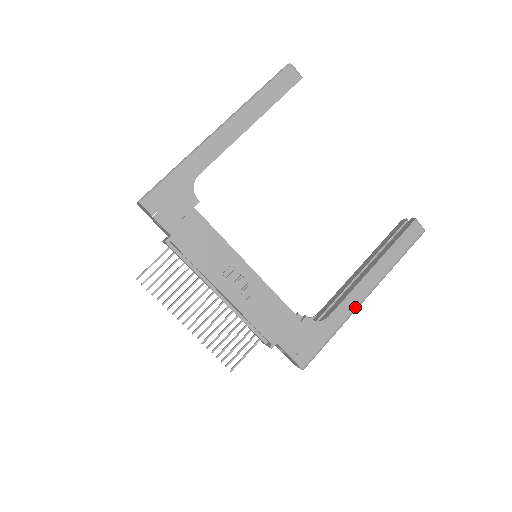
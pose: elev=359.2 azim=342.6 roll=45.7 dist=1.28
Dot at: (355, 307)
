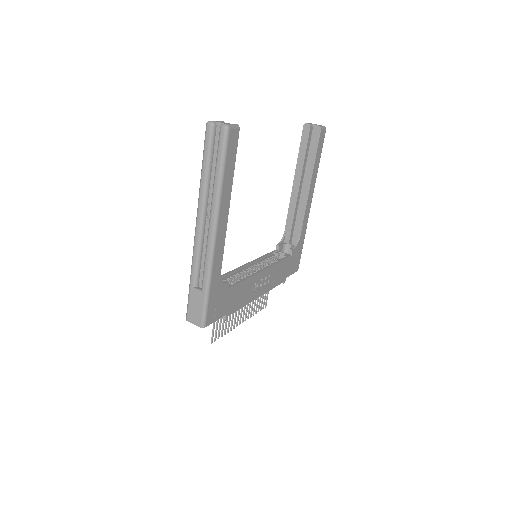
Dot at: occluded
